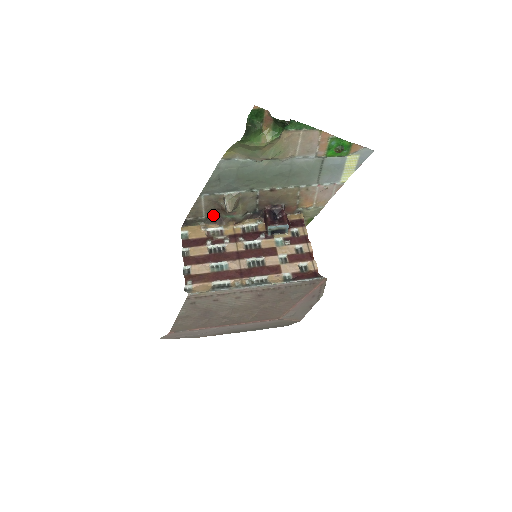
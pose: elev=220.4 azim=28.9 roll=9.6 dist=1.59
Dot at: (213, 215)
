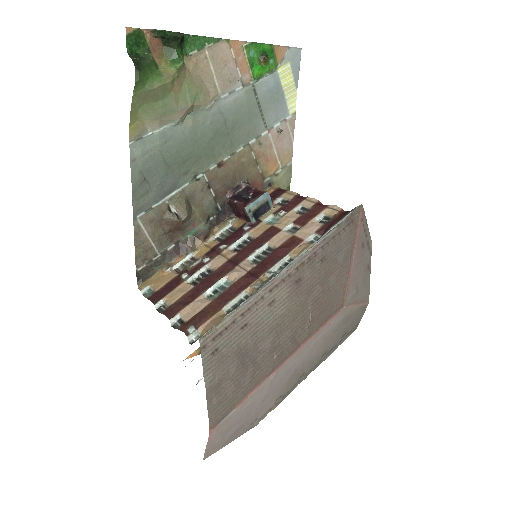
Dot at: (169, 245)
